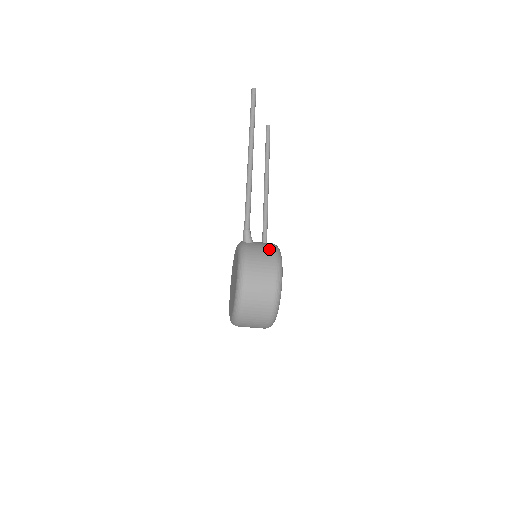
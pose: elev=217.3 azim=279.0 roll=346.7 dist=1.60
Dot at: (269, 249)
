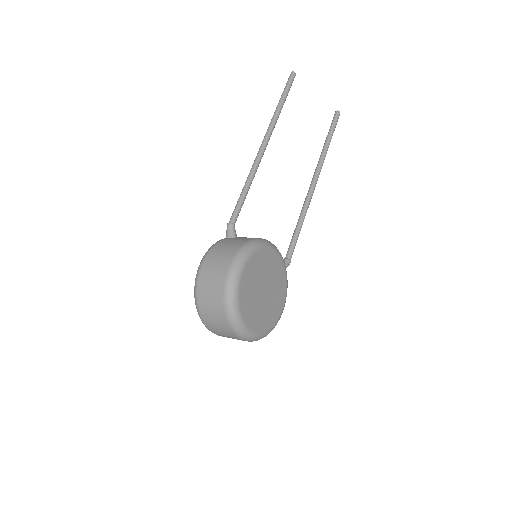
Dot at: (239, 242)
